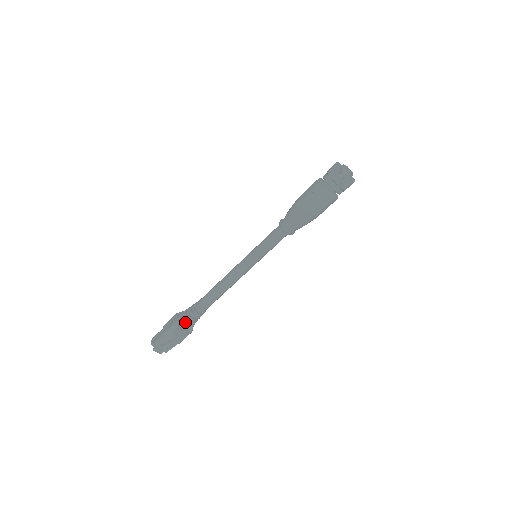
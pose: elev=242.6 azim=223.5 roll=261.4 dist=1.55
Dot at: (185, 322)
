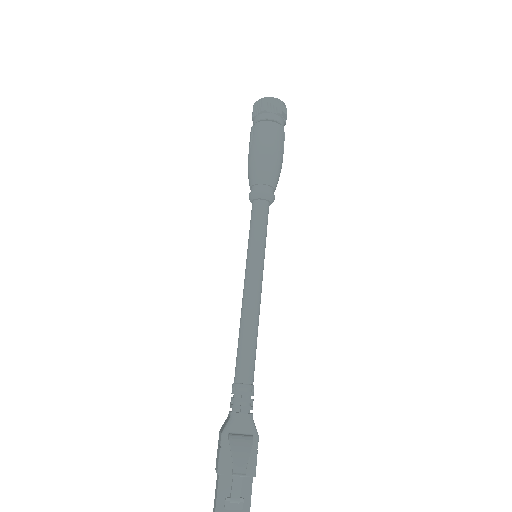
Dot at: (235, 421)
